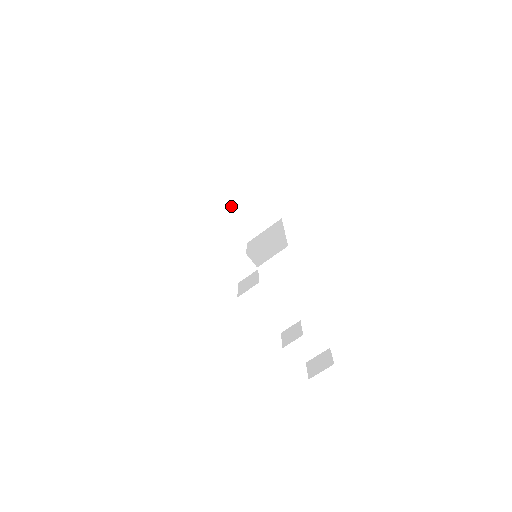
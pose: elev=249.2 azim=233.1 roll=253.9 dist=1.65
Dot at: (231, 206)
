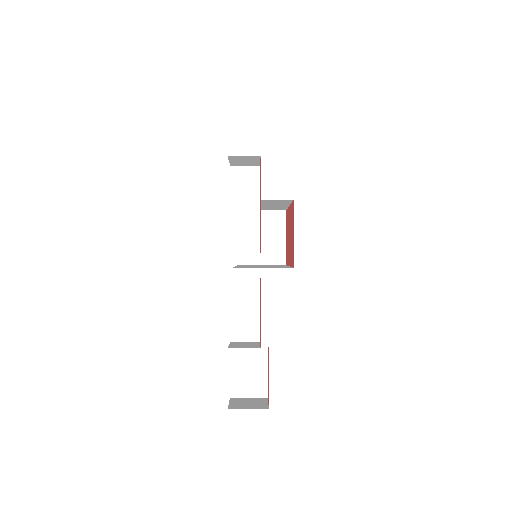
Dot at: occluded
